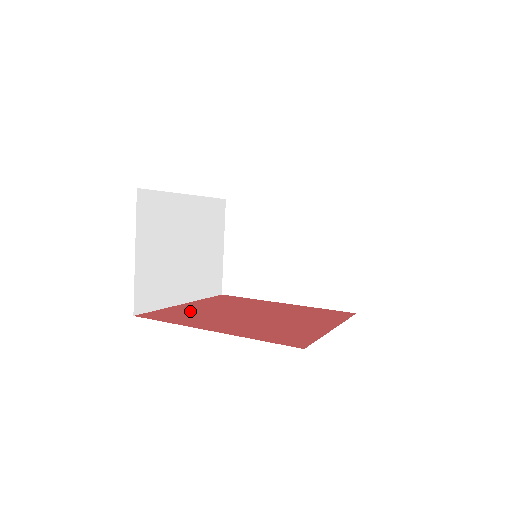
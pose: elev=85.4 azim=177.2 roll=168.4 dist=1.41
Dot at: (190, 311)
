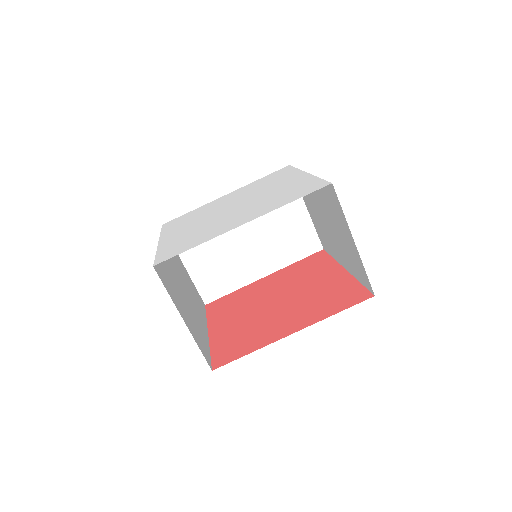
Dot at: (233, 334)
